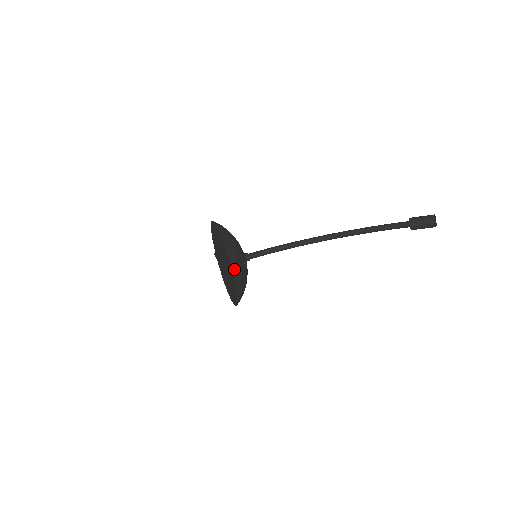
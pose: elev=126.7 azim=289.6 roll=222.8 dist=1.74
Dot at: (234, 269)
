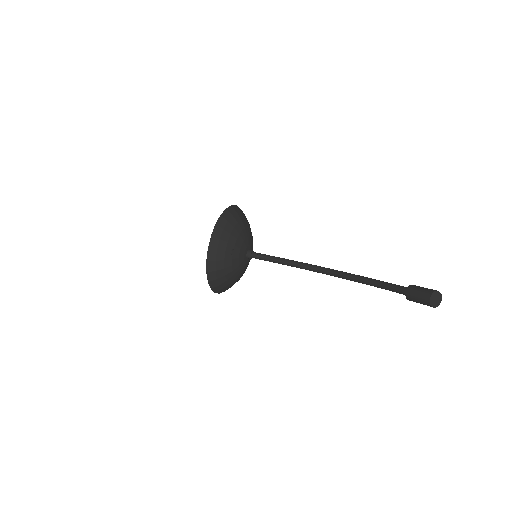
Dot at: (212, 247)
